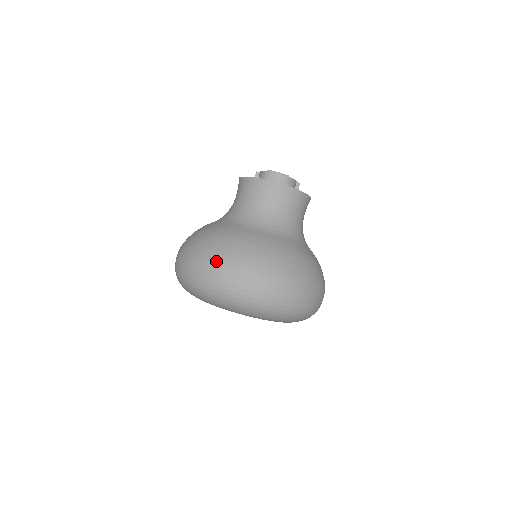
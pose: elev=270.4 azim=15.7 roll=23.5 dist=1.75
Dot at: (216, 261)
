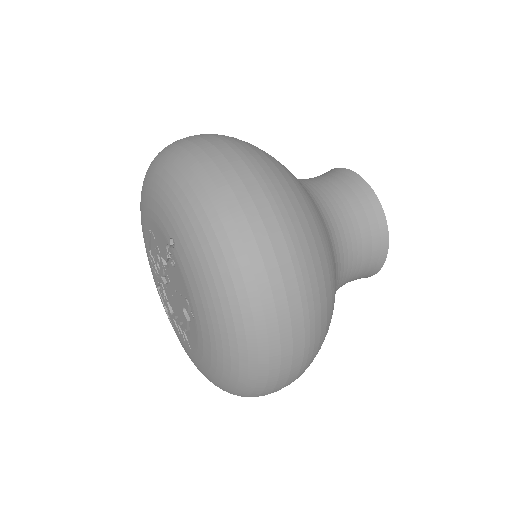
Dot at: occluded
